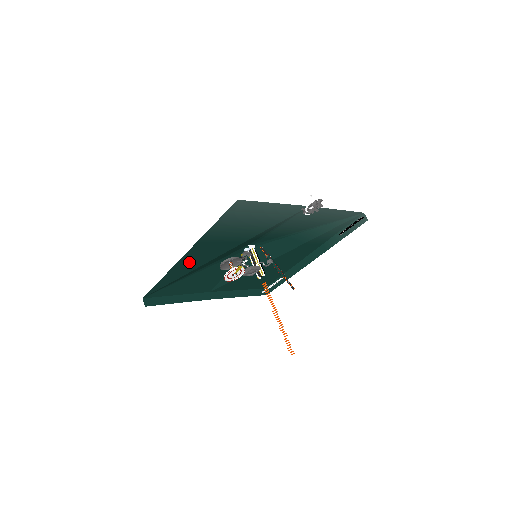
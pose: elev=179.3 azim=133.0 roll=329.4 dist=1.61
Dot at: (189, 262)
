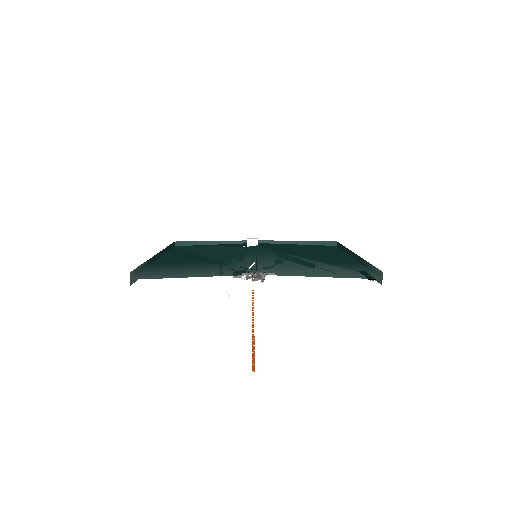
Dot at: occluded
